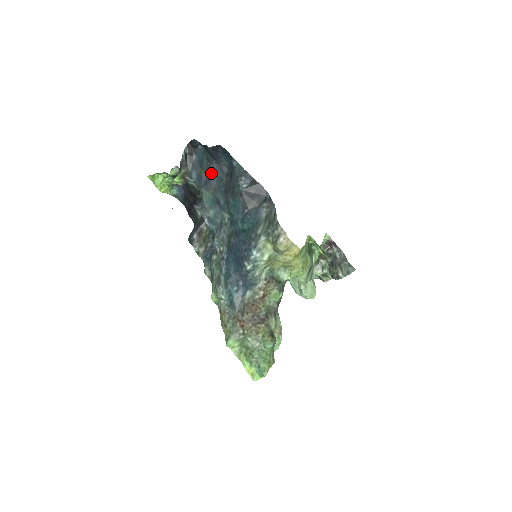
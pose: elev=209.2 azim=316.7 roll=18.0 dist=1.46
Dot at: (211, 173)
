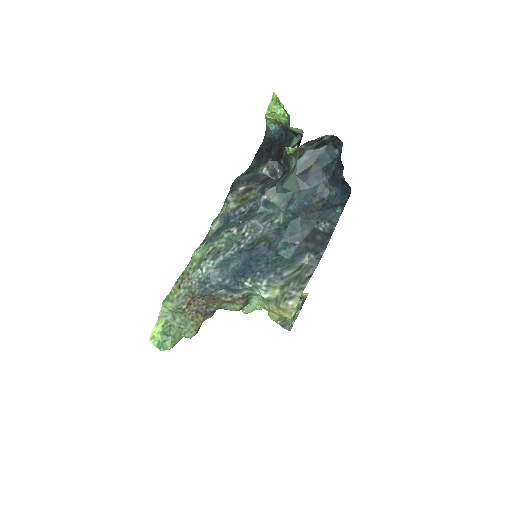
Dot at: (315, 177)
